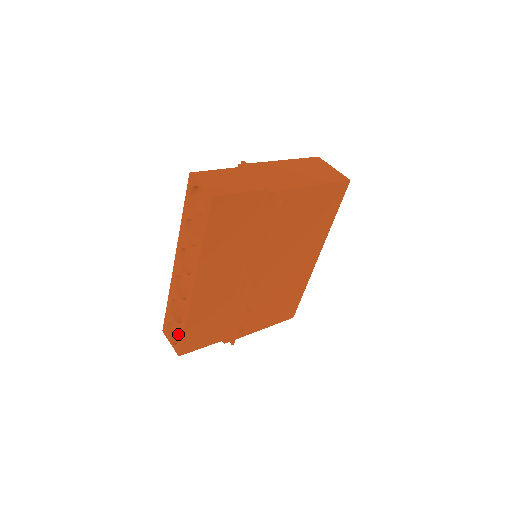
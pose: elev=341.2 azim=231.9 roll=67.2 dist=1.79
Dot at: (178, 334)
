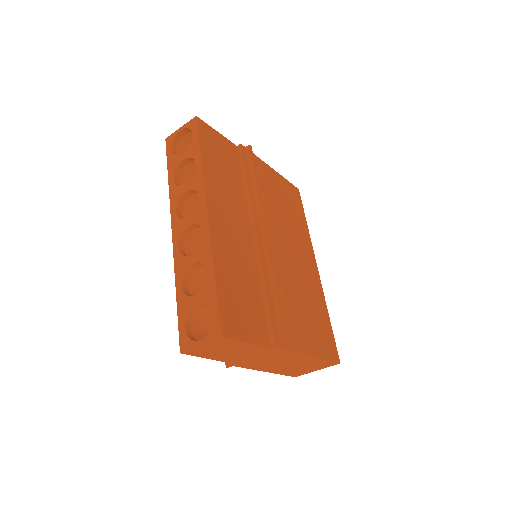
Dot at: (208, 304)
